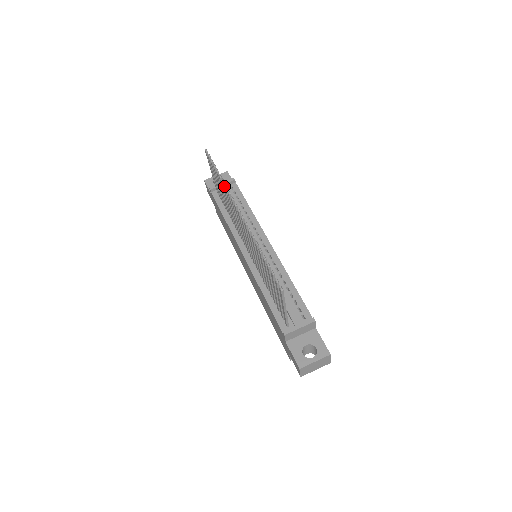
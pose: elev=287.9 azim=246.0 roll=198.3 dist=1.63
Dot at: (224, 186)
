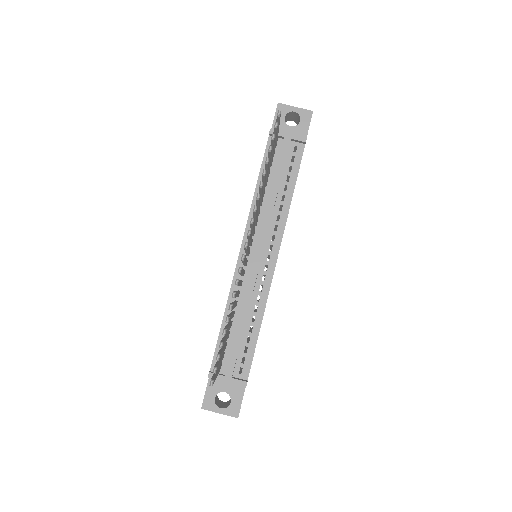
Dot at: (257, 193)
